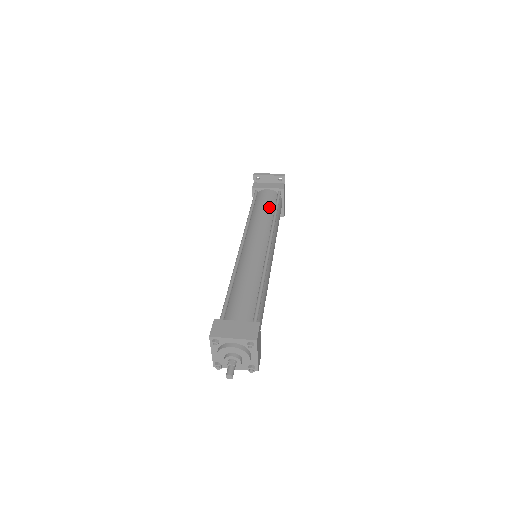
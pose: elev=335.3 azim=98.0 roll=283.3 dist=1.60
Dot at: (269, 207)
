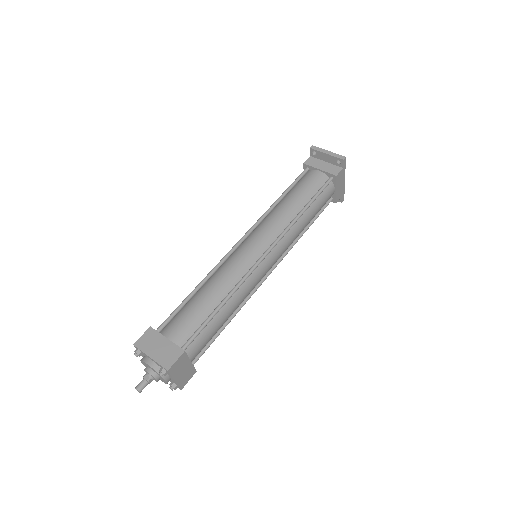
Dot at: (303, 198)
